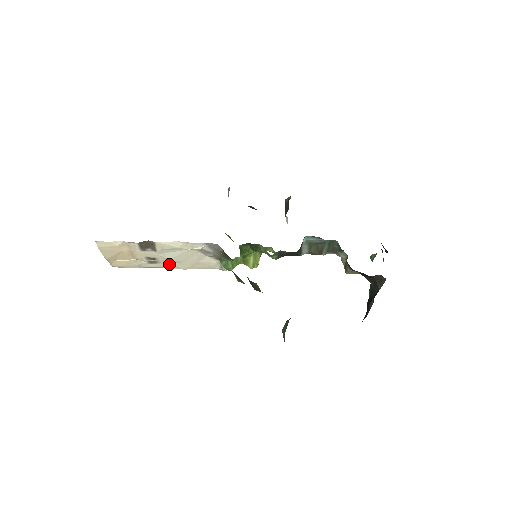
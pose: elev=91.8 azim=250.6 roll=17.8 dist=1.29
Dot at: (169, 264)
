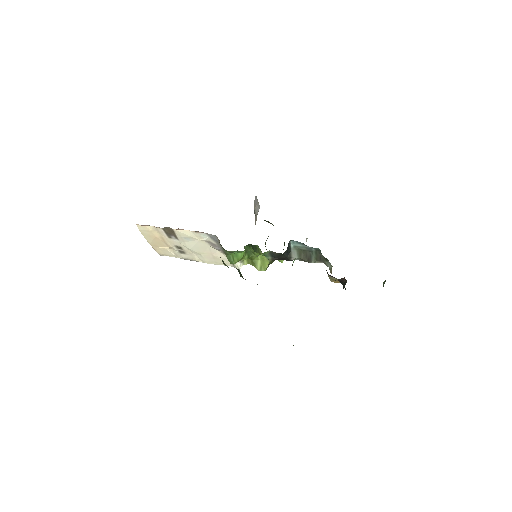
Dot at: (194, 256)
